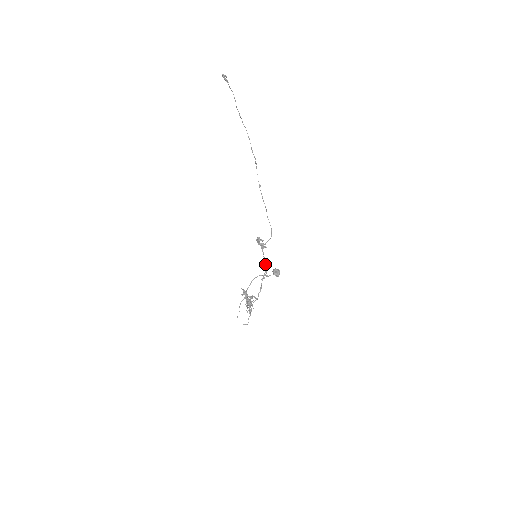
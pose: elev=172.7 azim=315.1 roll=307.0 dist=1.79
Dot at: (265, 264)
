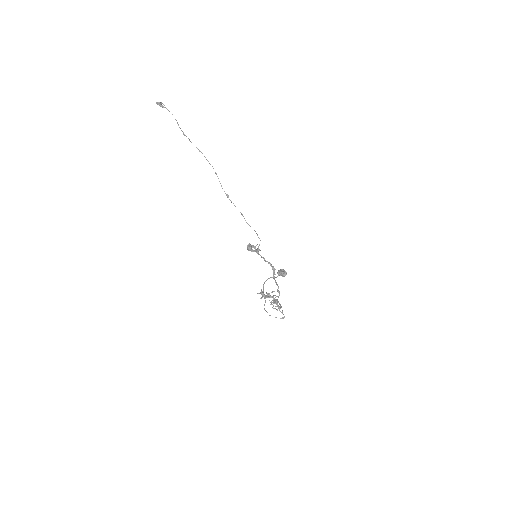
Dot at: (268, 262)
